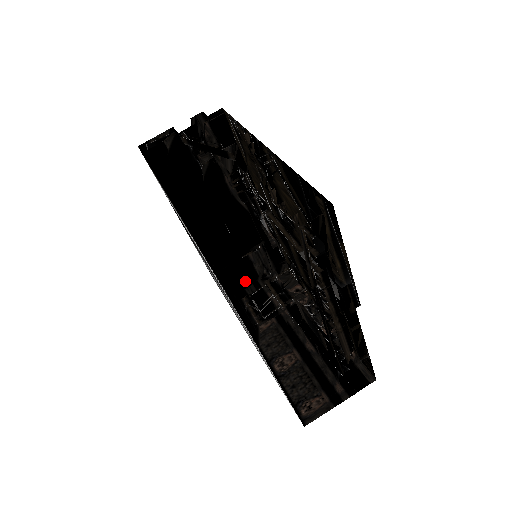
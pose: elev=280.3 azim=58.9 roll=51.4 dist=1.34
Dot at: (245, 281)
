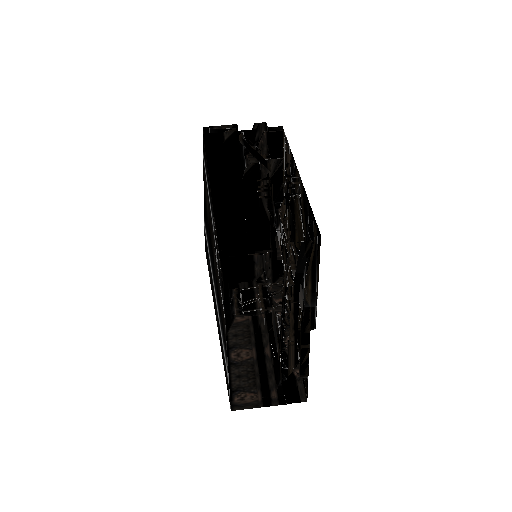
Dot at: (242, 276)
